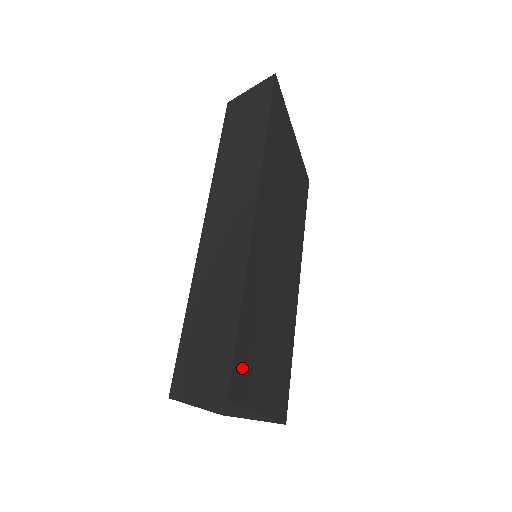
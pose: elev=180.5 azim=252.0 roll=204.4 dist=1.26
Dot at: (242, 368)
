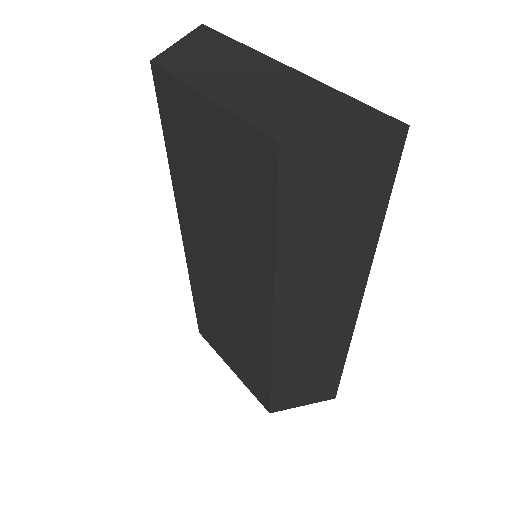
Dot at: occluded
